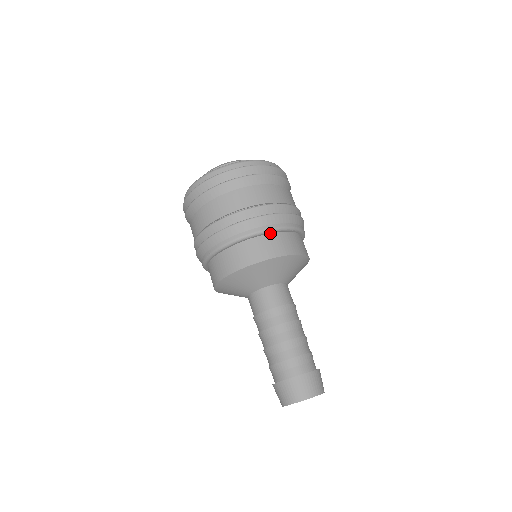
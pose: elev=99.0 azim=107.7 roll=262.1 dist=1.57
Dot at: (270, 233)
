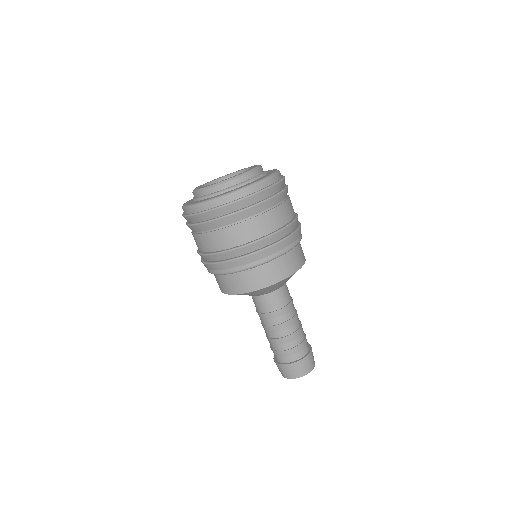
Dot at: (273, 259)
